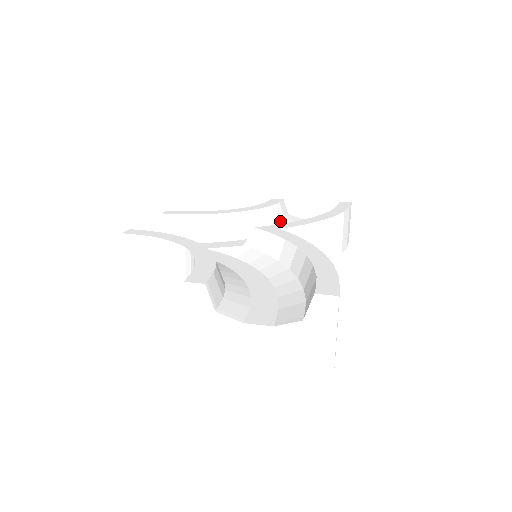
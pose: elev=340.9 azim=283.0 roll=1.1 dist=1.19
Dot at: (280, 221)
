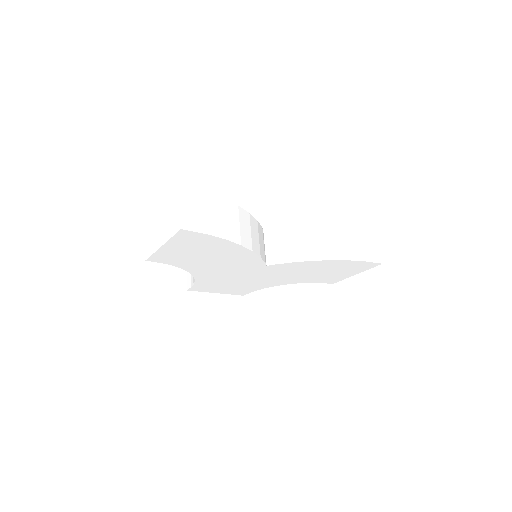
Dot at: occluded
